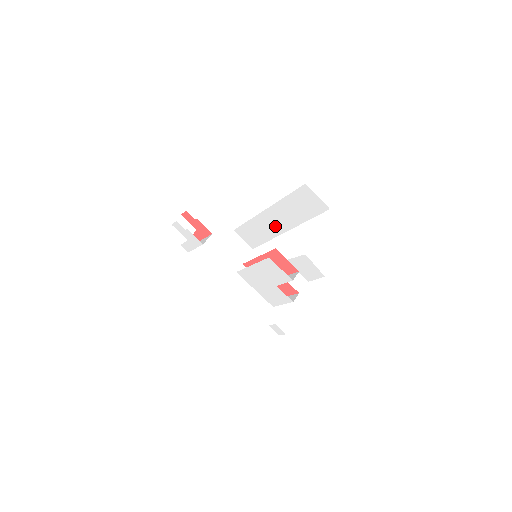
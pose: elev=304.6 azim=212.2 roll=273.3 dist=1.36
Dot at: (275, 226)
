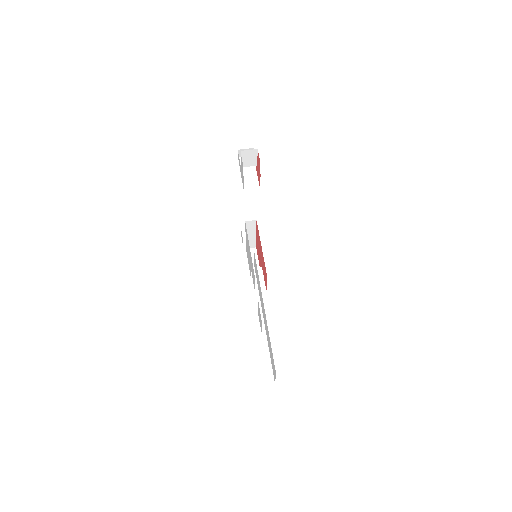
Dot at: occluded
